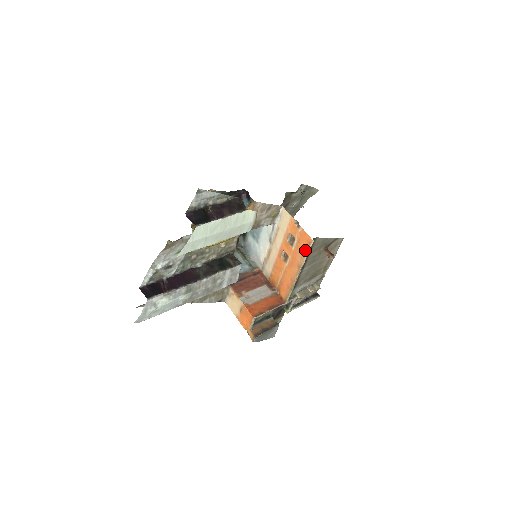
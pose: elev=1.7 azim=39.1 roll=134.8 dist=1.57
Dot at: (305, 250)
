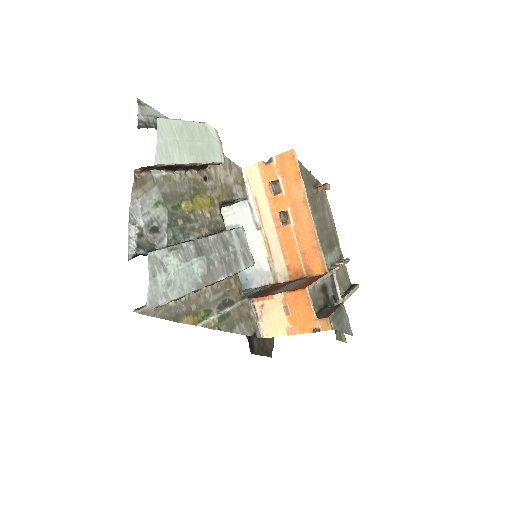
Dot at: (295, 172)
